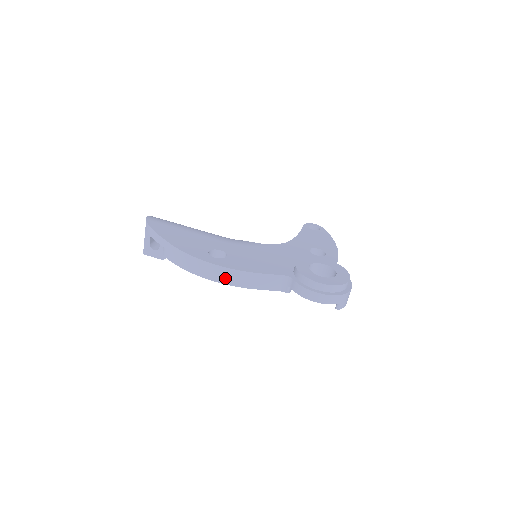
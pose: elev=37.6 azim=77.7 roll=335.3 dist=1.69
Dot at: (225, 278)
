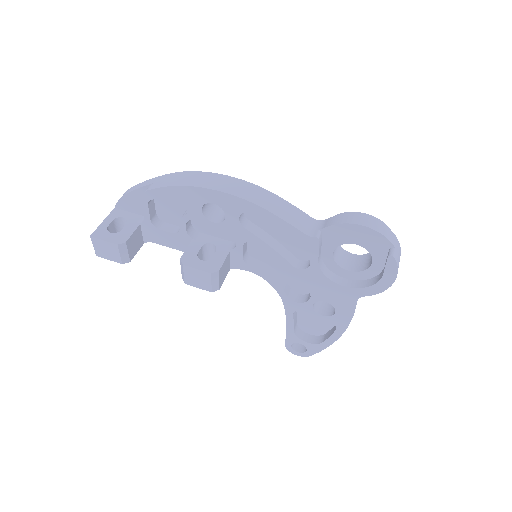
Dot at: (239, 190)
